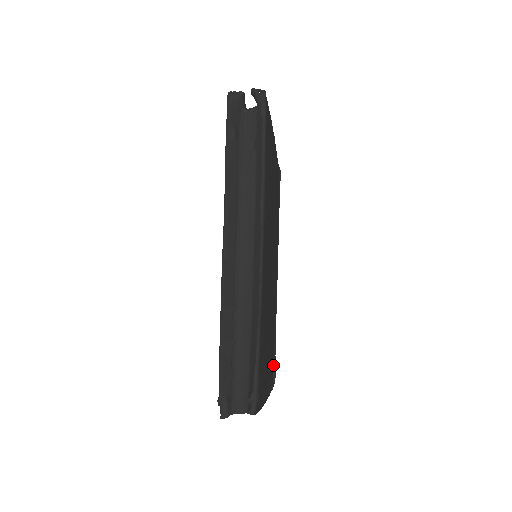
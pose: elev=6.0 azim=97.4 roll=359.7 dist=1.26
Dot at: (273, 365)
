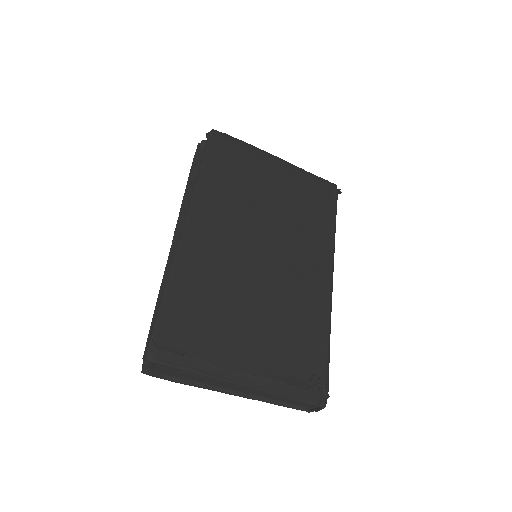
Dot at: (317, 373)
